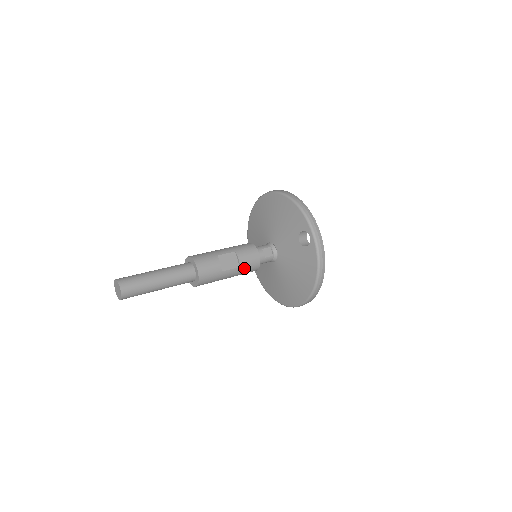
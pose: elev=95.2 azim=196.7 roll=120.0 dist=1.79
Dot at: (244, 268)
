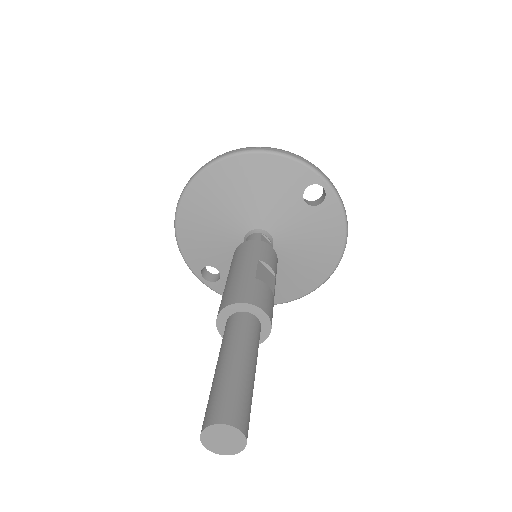
Dot at: occluded
